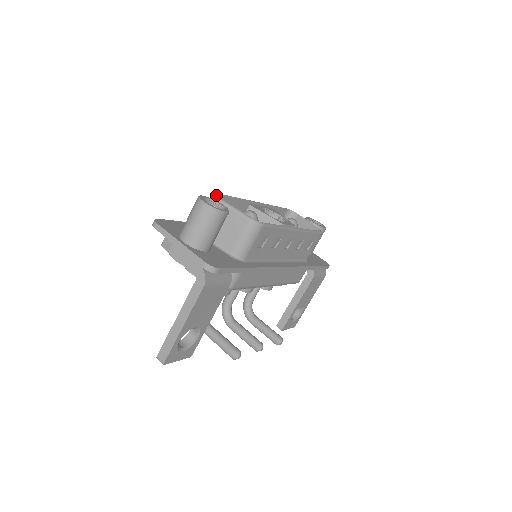
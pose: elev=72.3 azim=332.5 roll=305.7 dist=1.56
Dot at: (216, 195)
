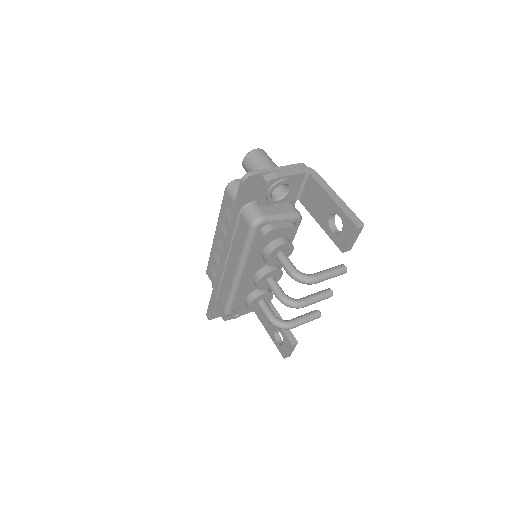
Dot at: occluded
